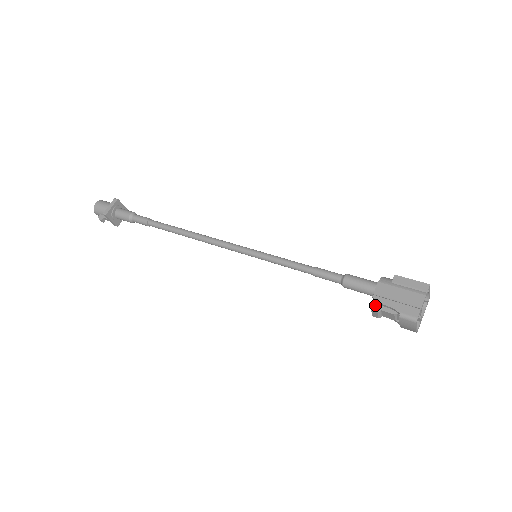
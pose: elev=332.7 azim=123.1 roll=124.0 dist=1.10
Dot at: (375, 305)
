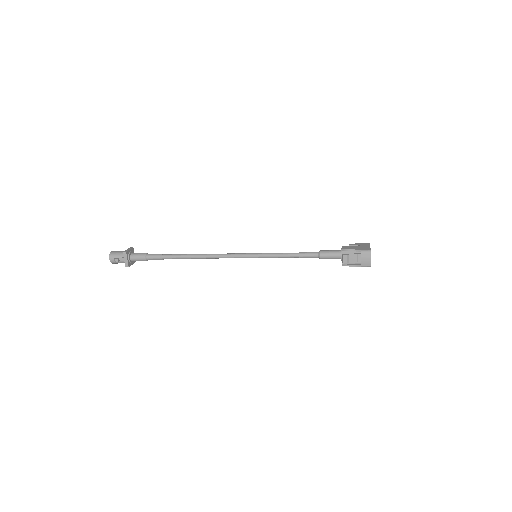
Dot at: (344, 254)
